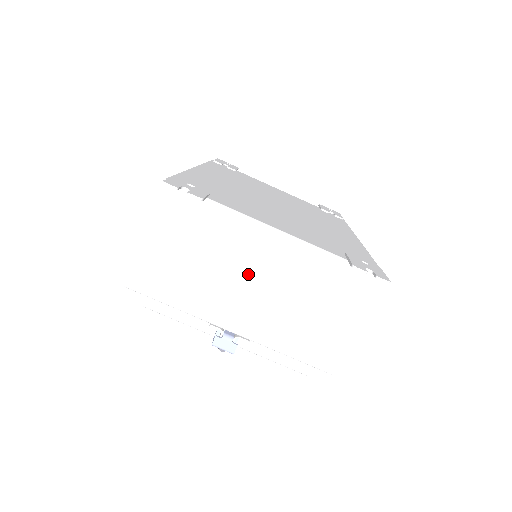
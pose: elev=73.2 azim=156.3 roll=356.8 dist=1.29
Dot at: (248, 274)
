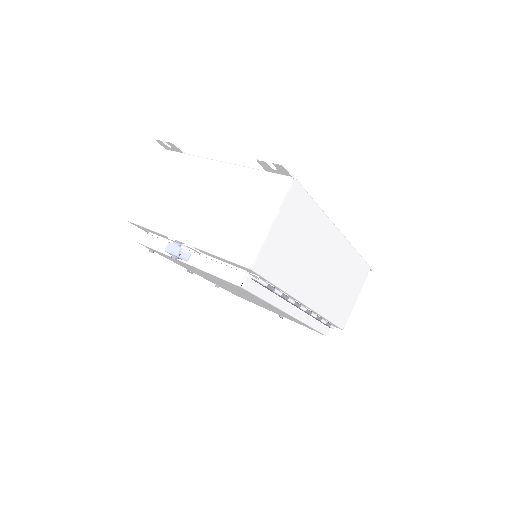
Dot at: (199, 195)
